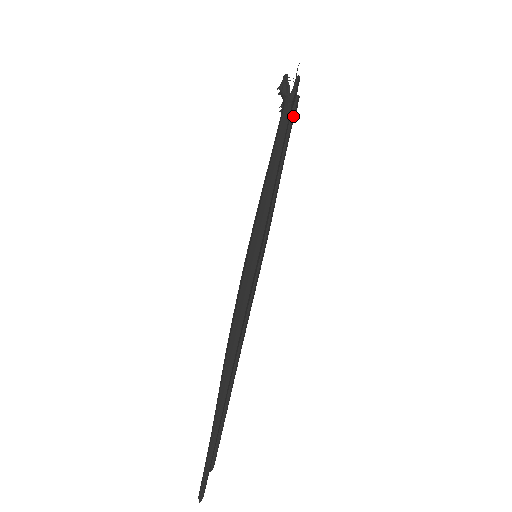
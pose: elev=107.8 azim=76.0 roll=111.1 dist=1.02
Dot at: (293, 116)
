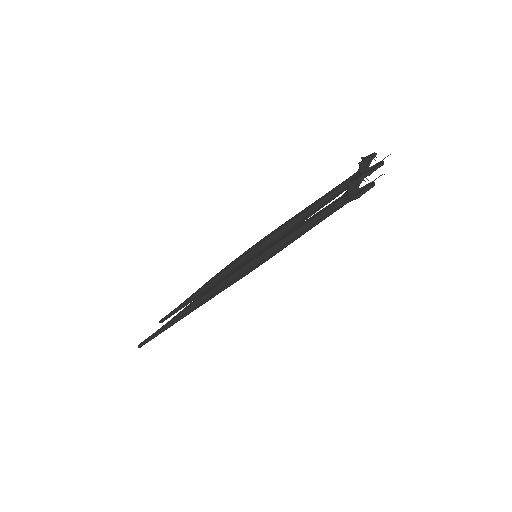
Dot at: occluded
